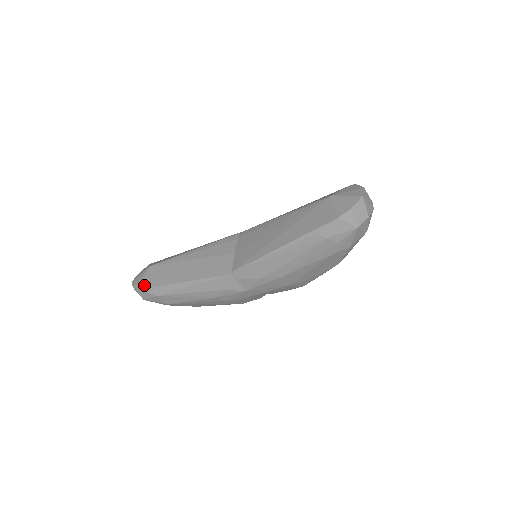
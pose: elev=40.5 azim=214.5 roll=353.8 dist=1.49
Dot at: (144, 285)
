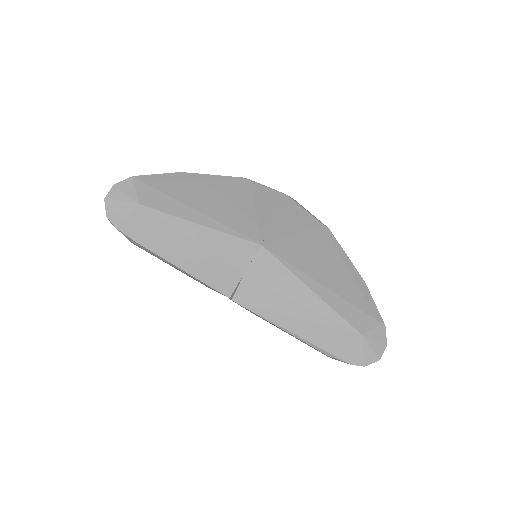
Dot at: (124, 229)
